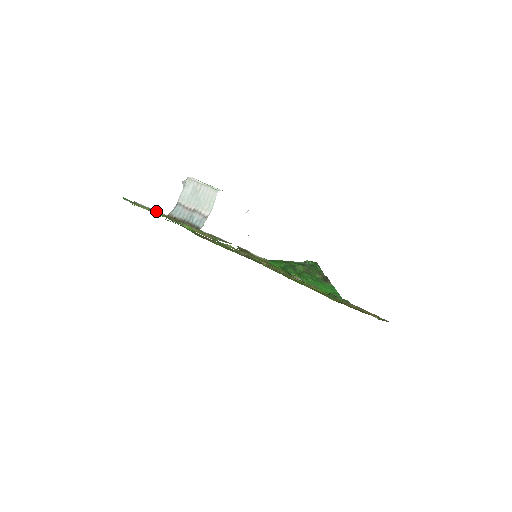
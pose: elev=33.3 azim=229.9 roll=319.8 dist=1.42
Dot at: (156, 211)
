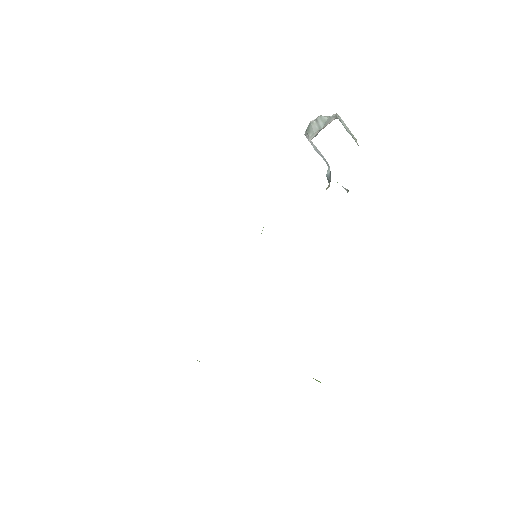
Dot at: occluded
